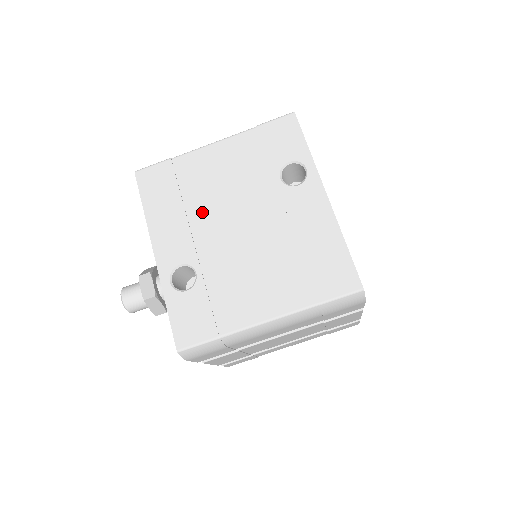
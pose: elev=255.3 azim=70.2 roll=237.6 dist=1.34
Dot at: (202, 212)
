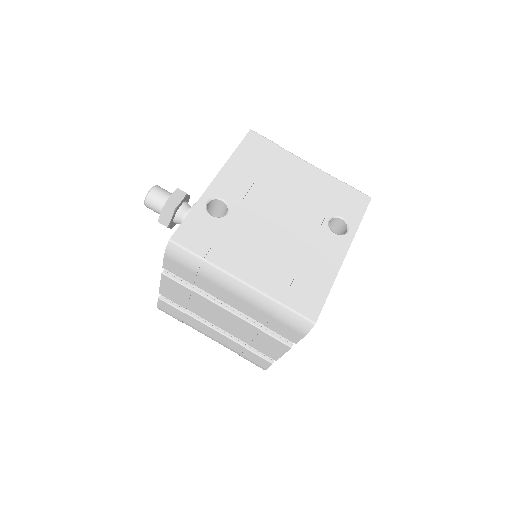
Dot at: (266, 188)
